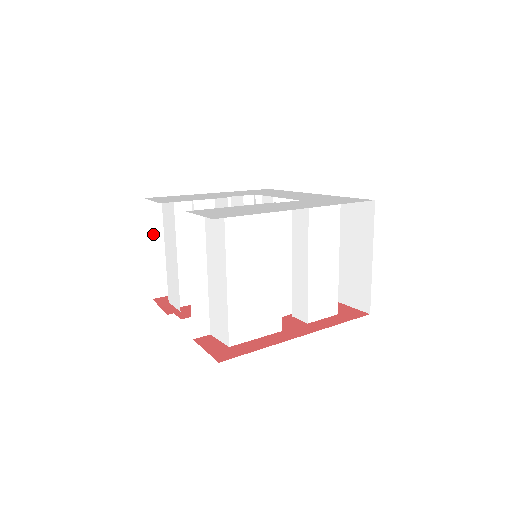
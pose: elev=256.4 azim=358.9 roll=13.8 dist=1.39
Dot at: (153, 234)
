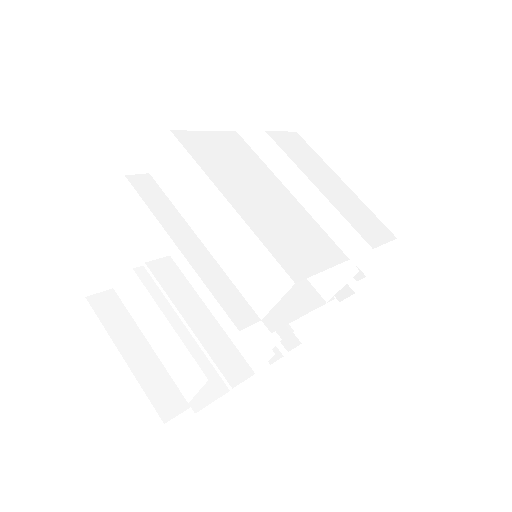
Dot at: (119, 336)
